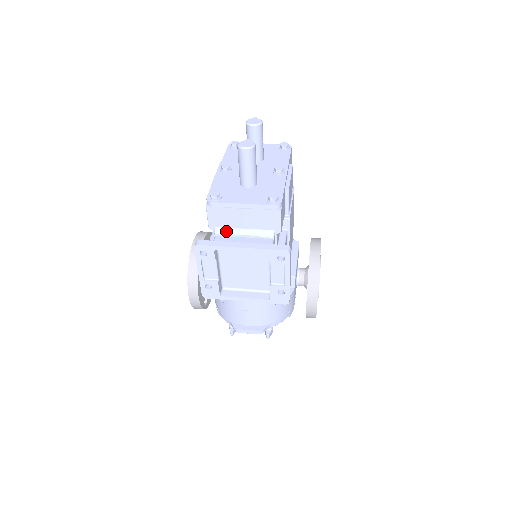
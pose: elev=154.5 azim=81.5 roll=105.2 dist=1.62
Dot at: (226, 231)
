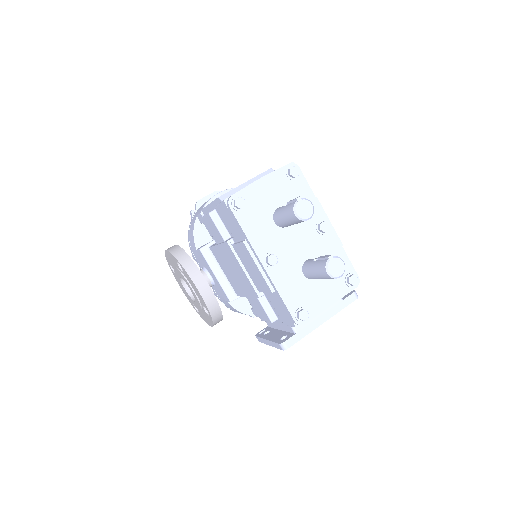
Dot at: occluded
